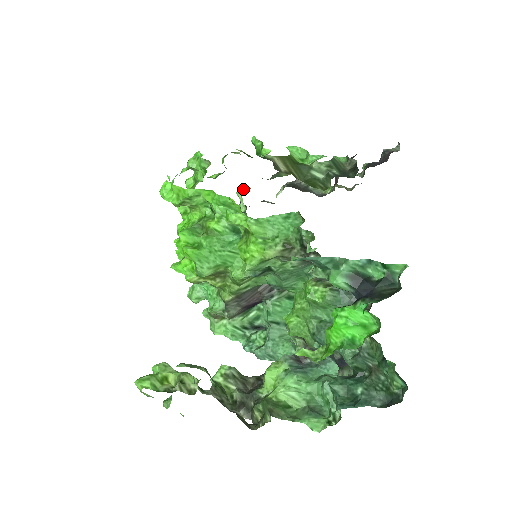
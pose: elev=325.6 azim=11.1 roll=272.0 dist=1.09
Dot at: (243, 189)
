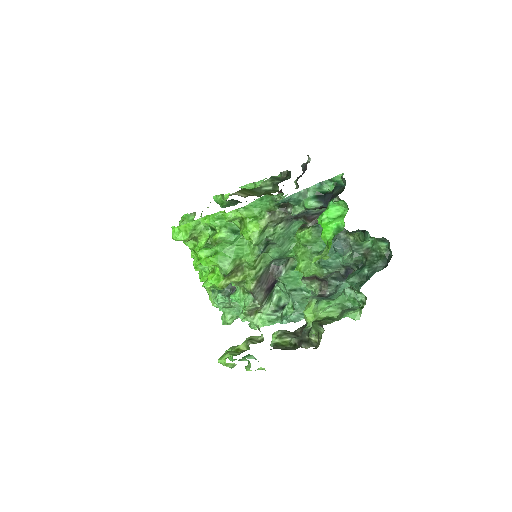
Dot at: occluded
